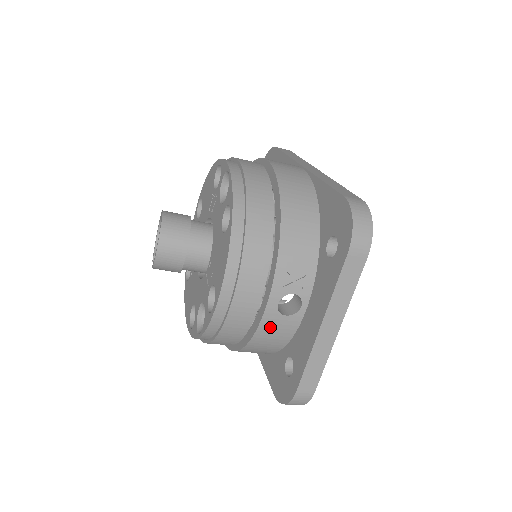
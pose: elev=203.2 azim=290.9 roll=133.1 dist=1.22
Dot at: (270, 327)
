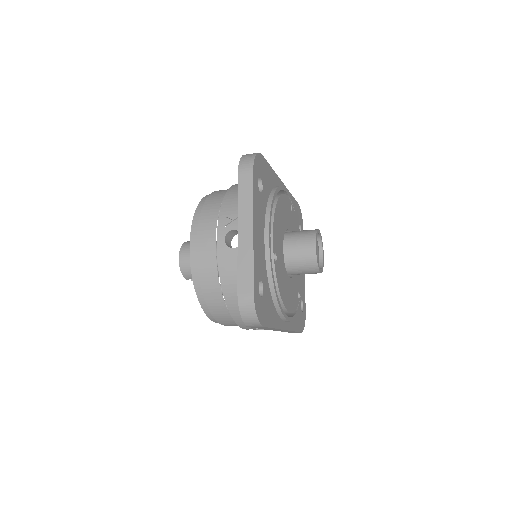
Dot at: (227, 262)
